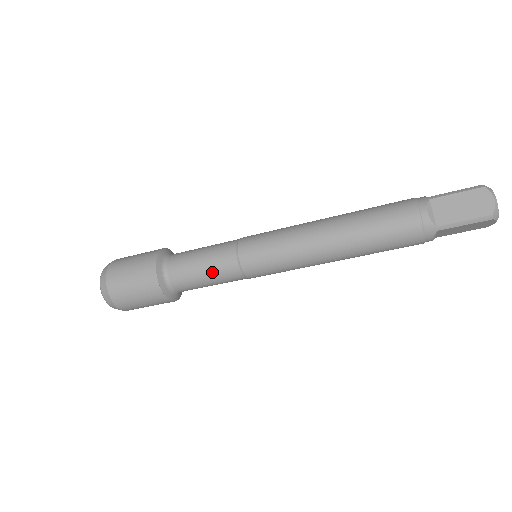
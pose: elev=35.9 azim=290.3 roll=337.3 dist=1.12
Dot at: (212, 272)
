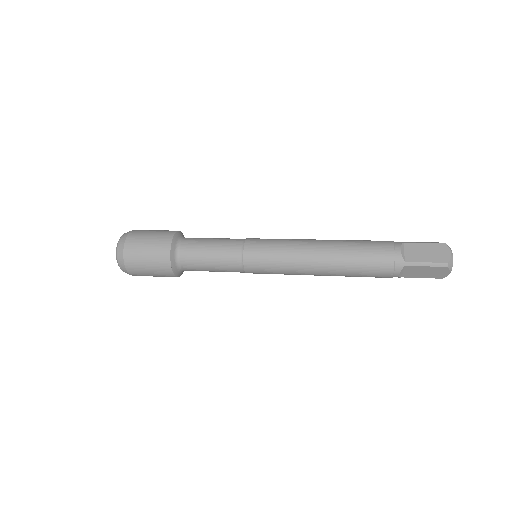
Dot at: occluded
